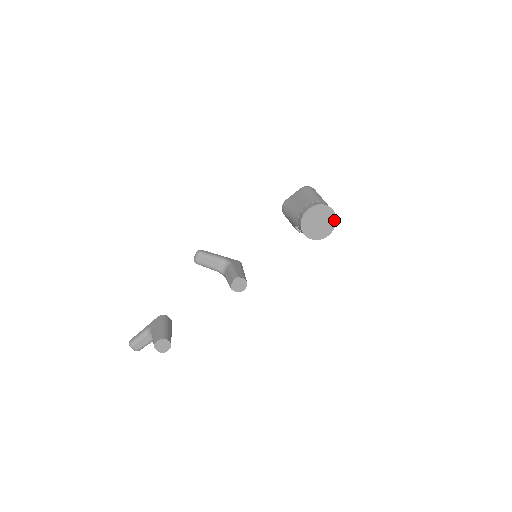
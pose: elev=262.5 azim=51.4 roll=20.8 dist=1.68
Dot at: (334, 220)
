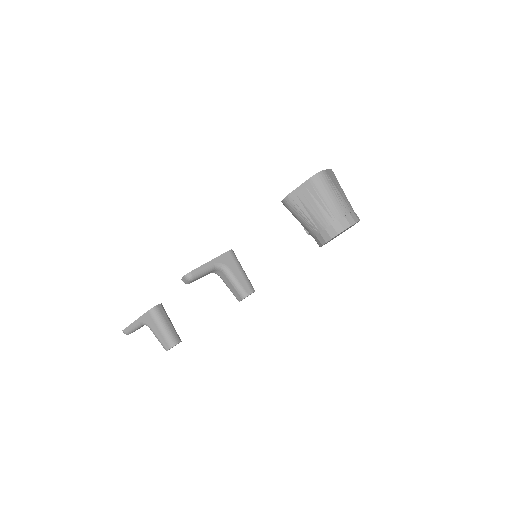
Dot at: occluded
